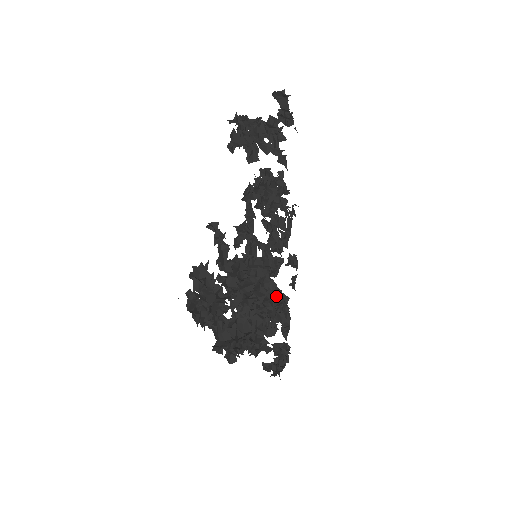
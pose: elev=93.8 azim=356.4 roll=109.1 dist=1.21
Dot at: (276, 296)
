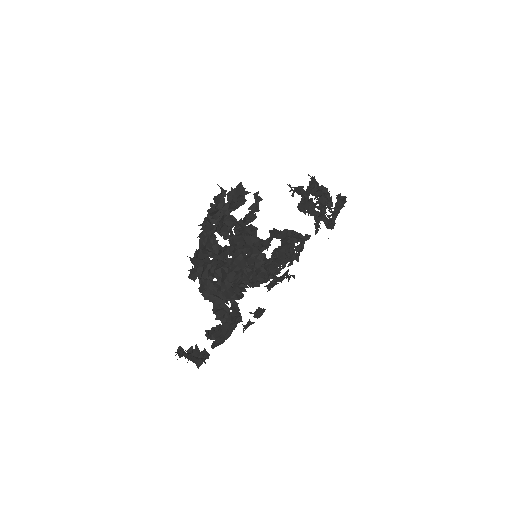
Dot at: (251, 283)
